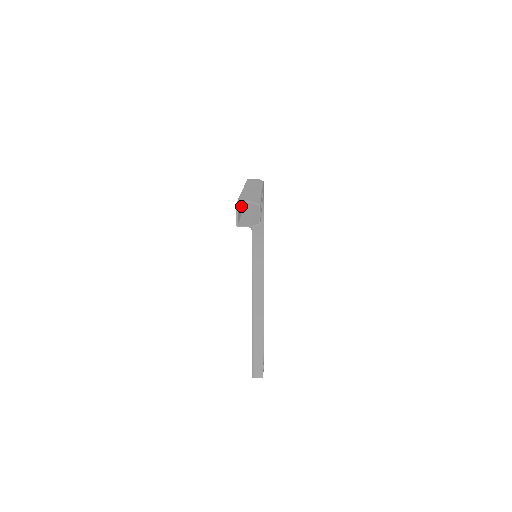
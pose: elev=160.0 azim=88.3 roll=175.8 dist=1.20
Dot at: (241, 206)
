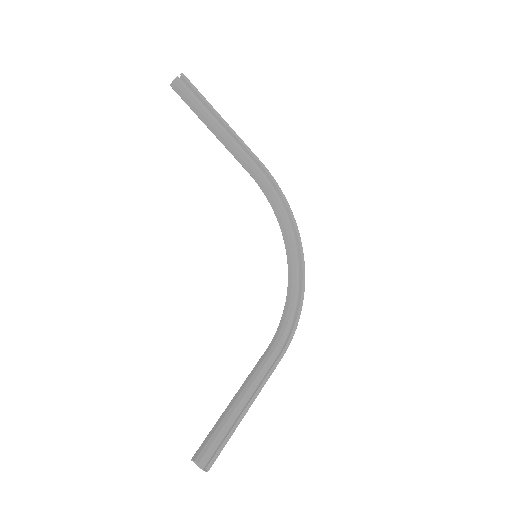
Dot at: occluded
